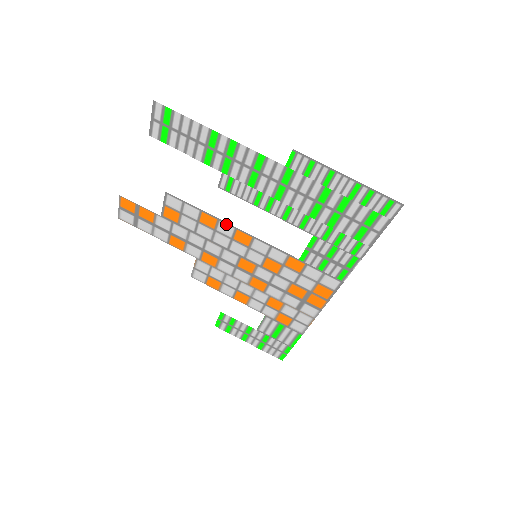
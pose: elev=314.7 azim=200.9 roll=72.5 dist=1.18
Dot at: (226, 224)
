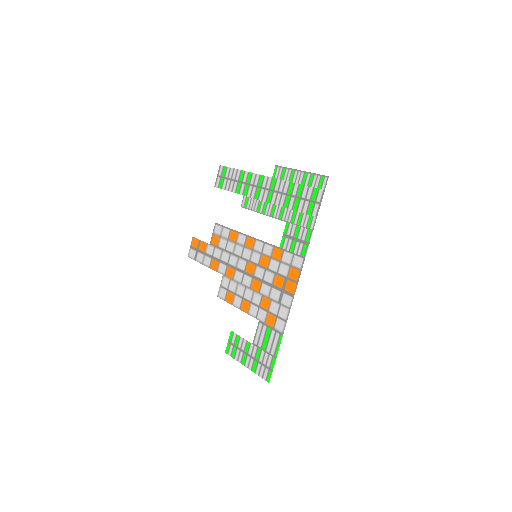
Dot at: (242, 235)
